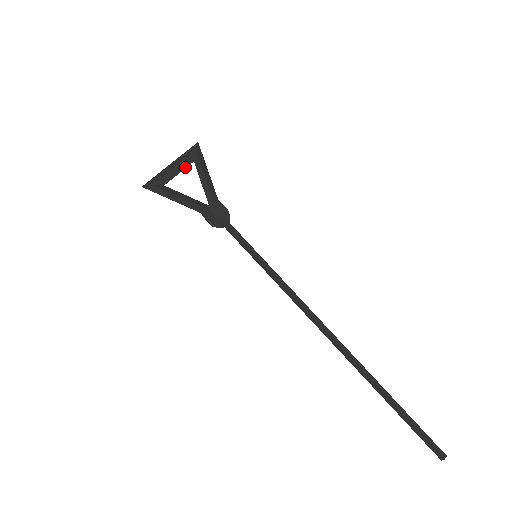
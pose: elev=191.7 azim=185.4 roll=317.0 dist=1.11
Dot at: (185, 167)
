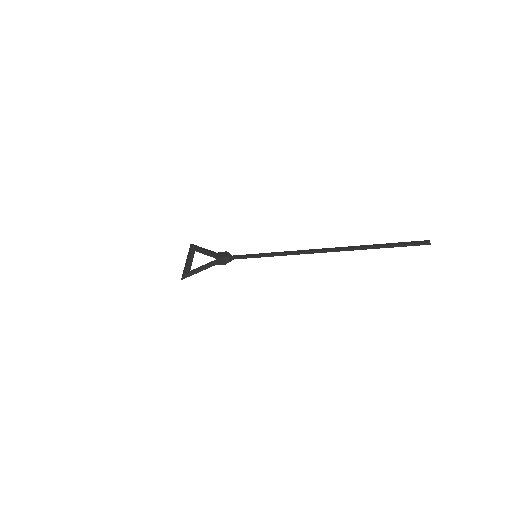
Dot at: (193, 256)
